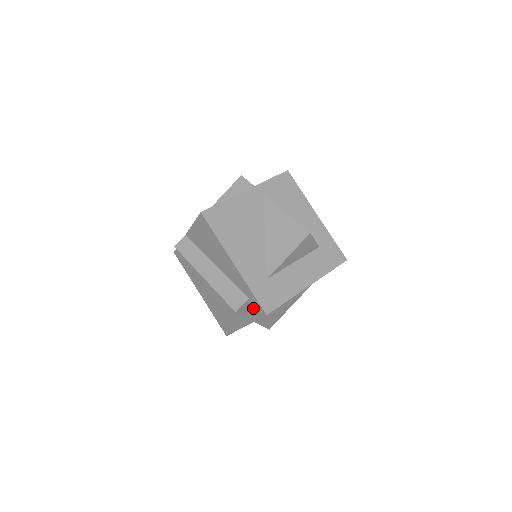
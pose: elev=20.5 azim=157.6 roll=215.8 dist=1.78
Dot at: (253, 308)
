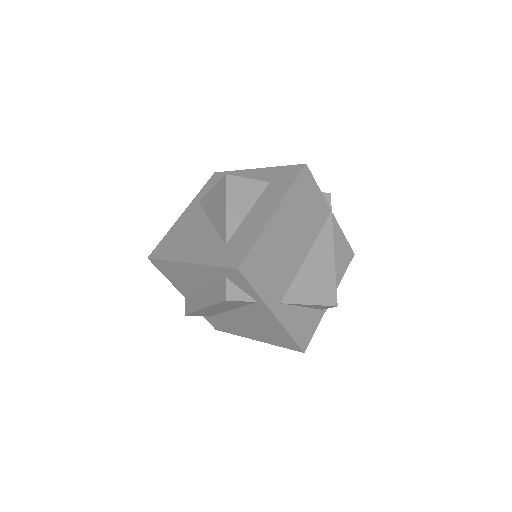
Dot at: (237, 281)
